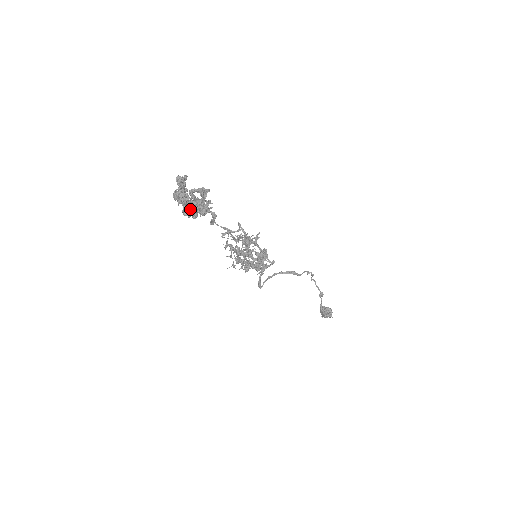
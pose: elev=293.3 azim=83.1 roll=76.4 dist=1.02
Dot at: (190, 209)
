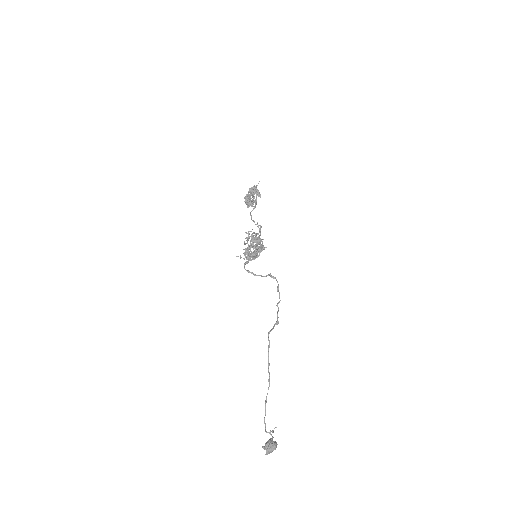
Dot at: (248, 198)
